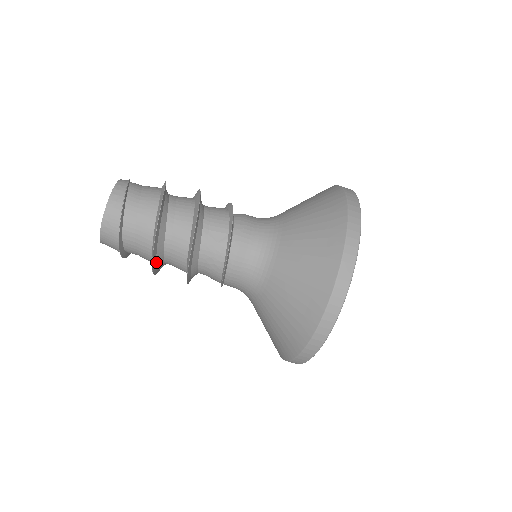
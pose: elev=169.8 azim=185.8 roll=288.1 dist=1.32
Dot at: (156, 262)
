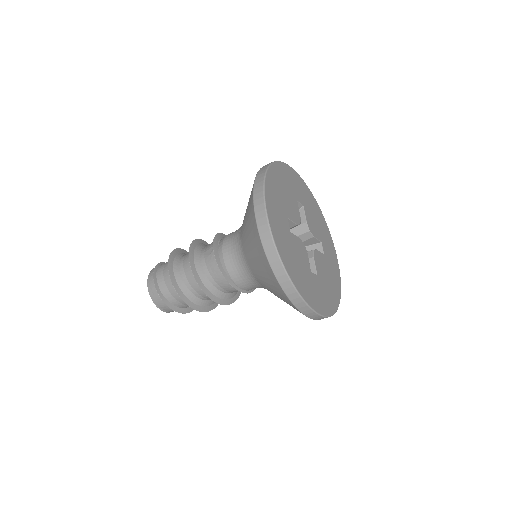
Dot at: (185, 295)
